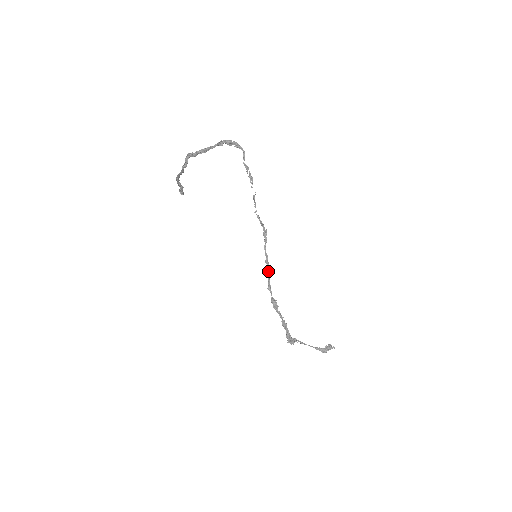
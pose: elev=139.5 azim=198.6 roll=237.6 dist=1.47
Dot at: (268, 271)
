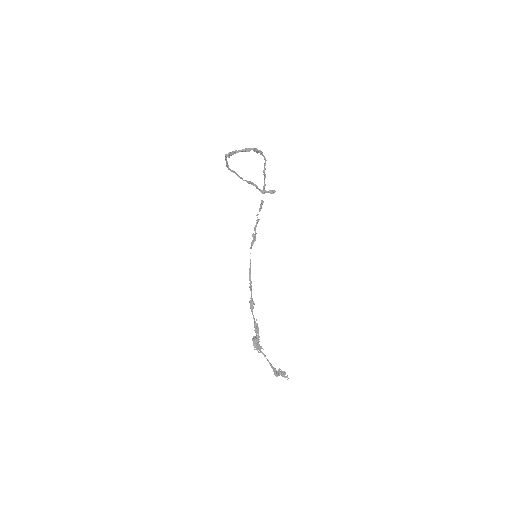
Dot at: (250, 270)
